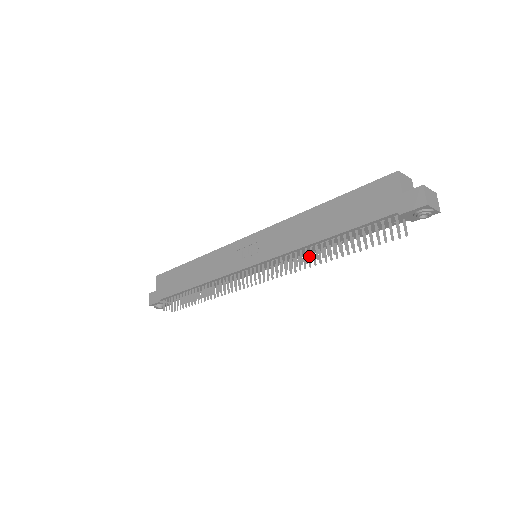
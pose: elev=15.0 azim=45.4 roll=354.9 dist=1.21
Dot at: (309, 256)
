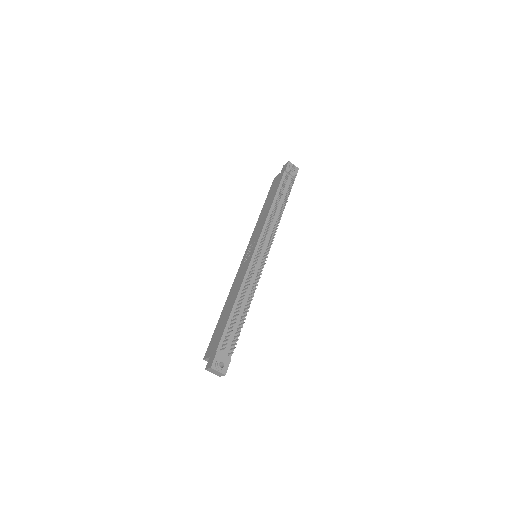
Dot at: (277, 221)
